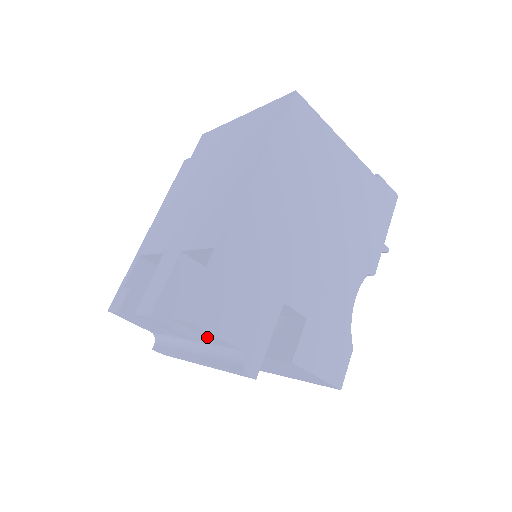
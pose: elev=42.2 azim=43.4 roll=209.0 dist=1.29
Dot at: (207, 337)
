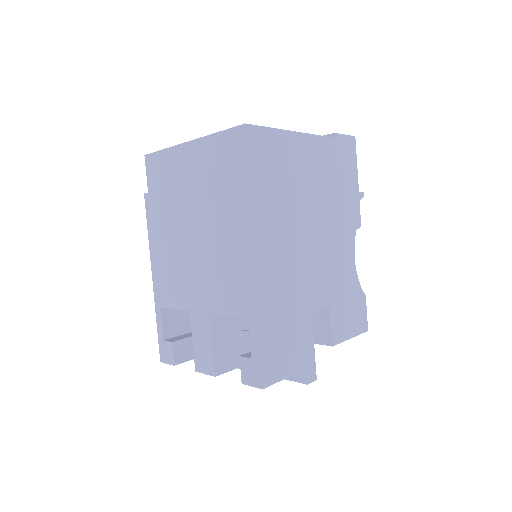
Dot at: occluded
